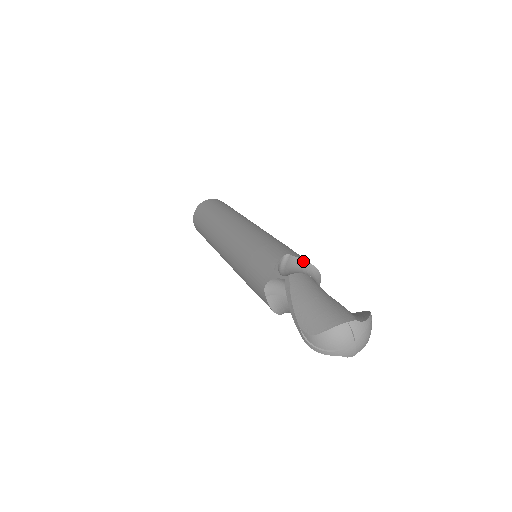
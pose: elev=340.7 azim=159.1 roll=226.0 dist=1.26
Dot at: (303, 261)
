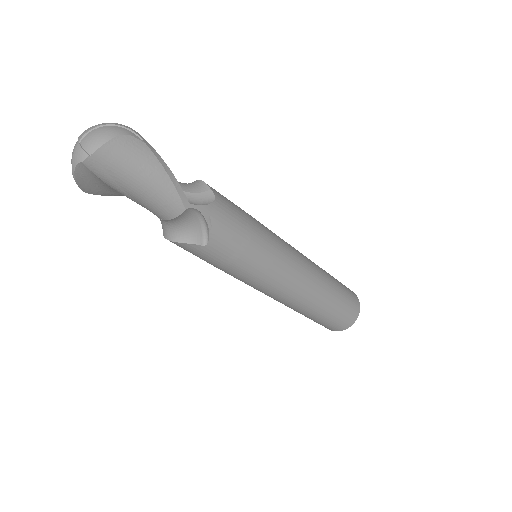
Dot at: occluded
